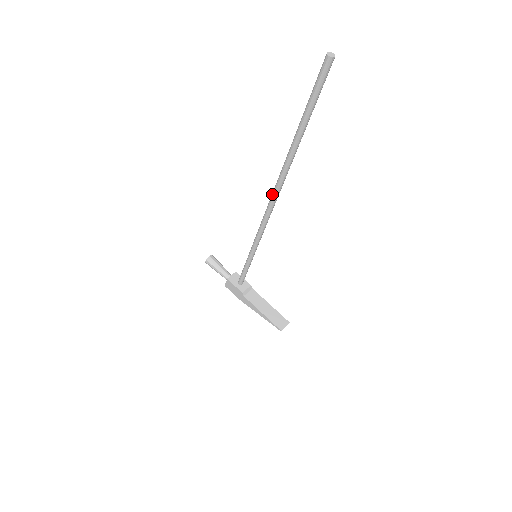
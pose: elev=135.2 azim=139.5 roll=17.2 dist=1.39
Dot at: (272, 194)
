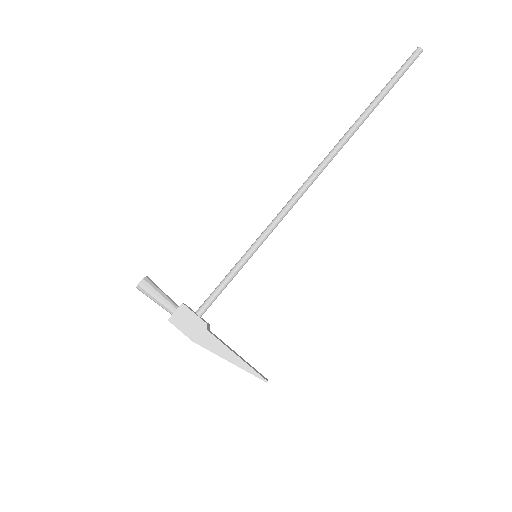
Dot at: (322, 162)
